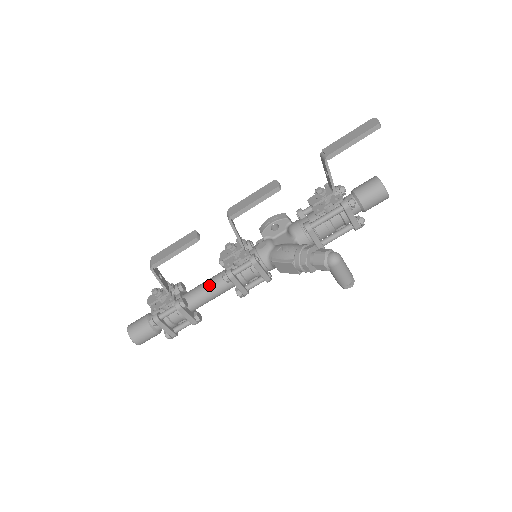
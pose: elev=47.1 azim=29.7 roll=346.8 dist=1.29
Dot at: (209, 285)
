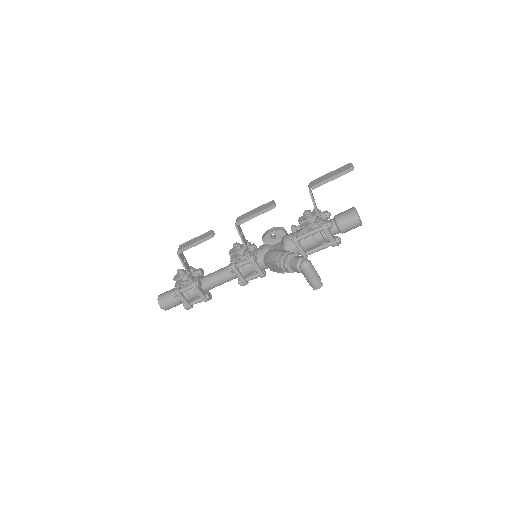
Dot at: (219, 273)
